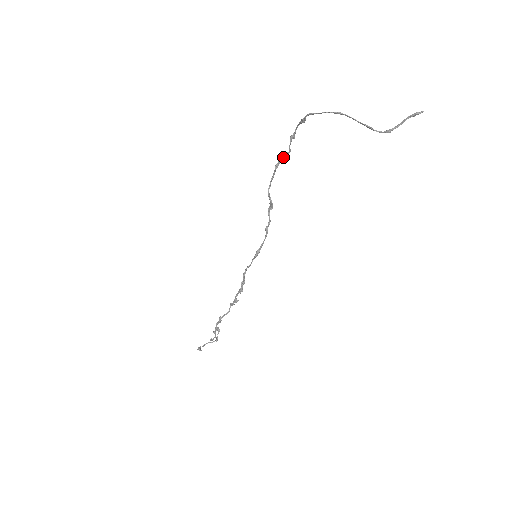
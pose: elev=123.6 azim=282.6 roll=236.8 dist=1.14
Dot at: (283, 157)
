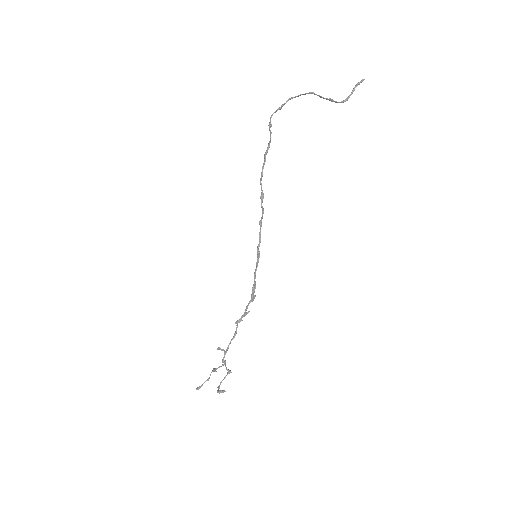
Dot at: (269, 146)
